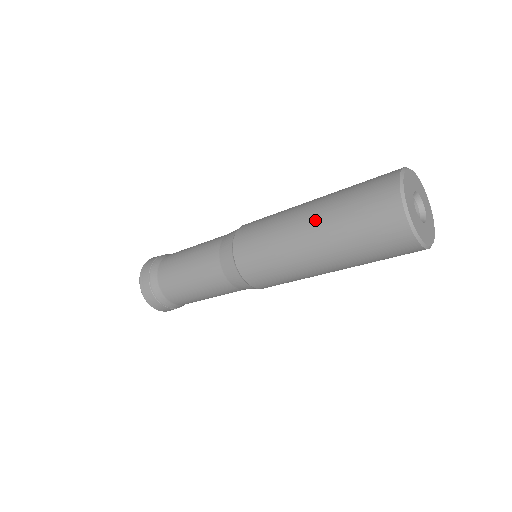
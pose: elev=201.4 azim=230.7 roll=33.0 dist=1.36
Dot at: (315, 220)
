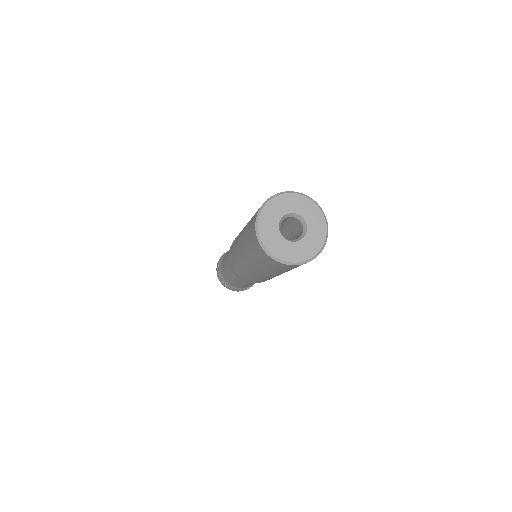
Dot at: (252, 267)
